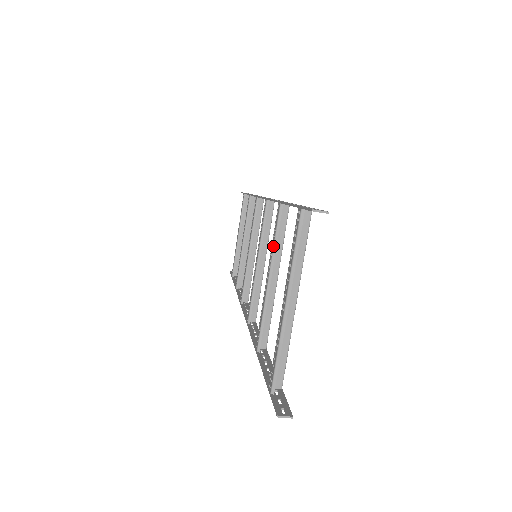
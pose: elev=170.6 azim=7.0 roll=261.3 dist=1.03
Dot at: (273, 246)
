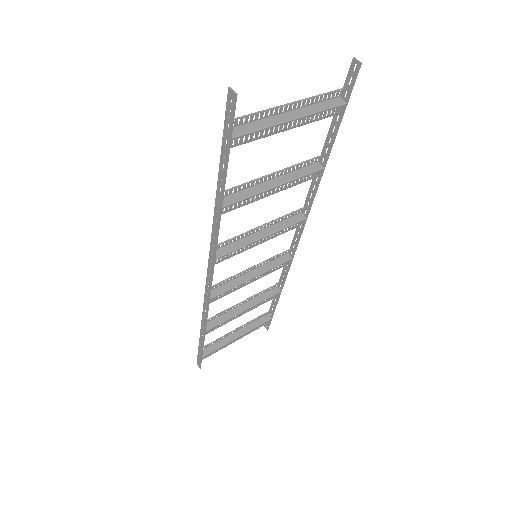
Dot at: occluded
